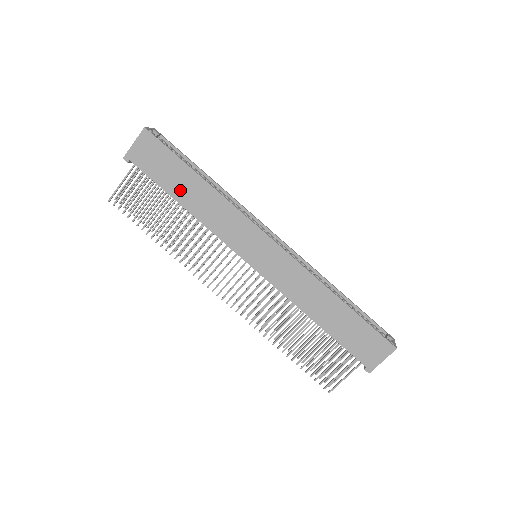
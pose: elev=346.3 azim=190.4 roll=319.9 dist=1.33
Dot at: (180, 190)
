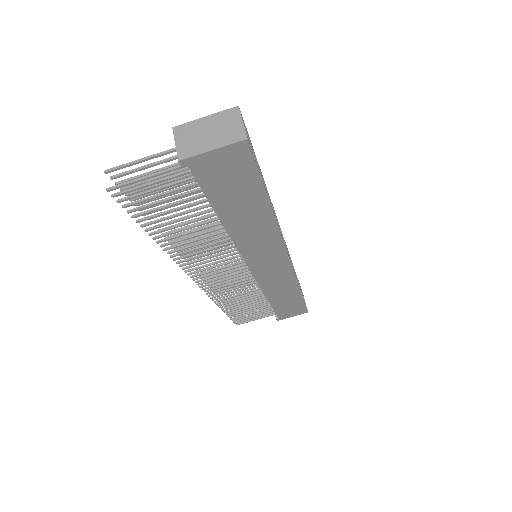
Dot at: (234, 211)
